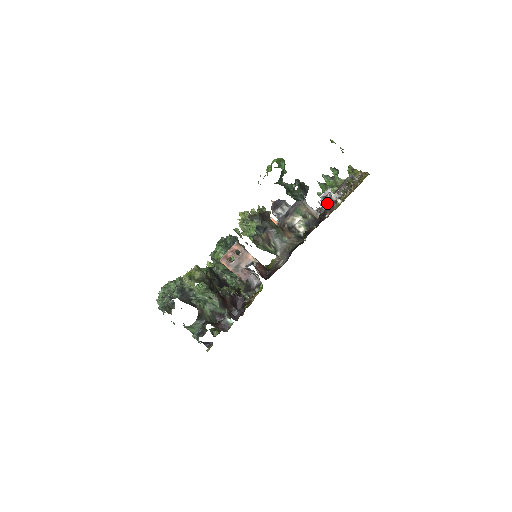
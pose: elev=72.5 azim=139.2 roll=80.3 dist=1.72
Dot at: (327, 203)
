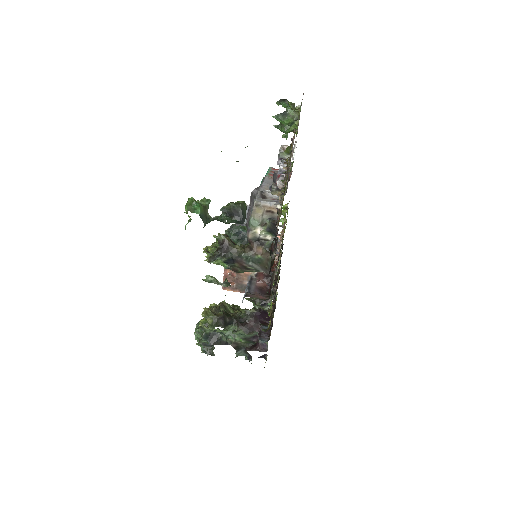
Dot at: (277, 193)
